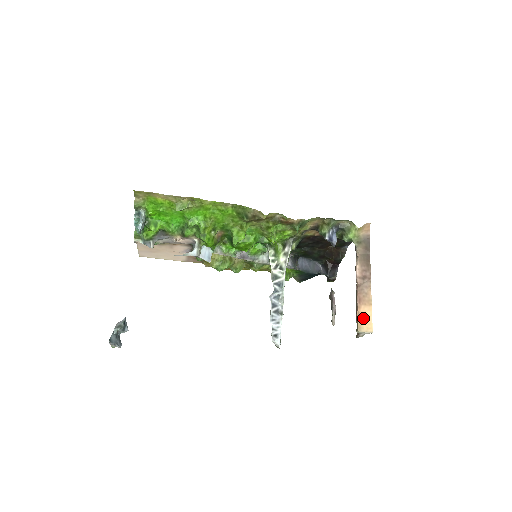
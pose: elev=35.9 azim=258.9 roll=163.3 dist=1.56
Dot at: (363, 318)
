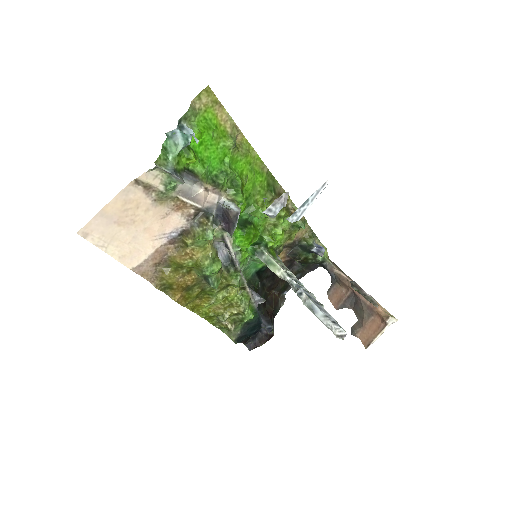
Dot at: (383, 309)
